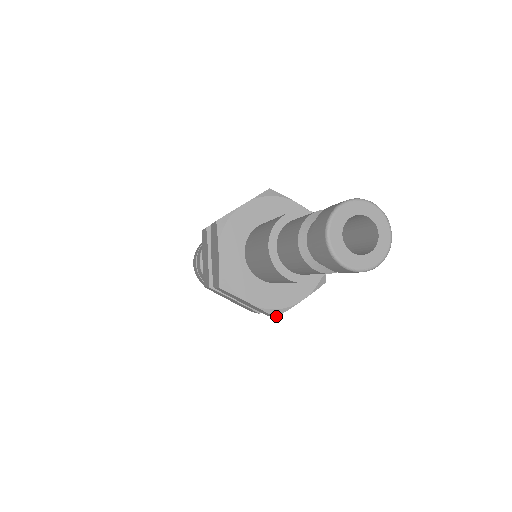
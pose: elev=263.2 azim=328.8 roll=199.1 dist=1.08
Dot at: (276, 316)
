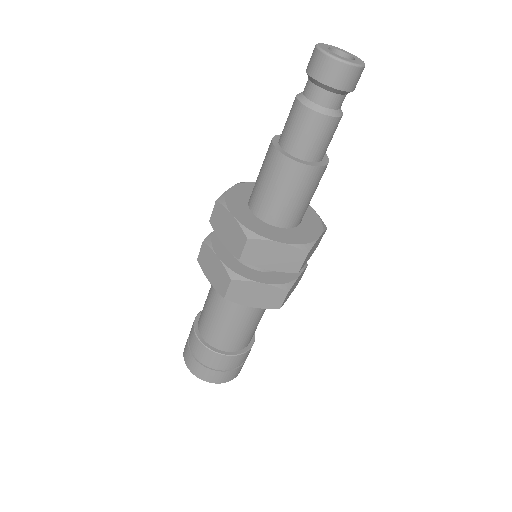
Dot at: (308, 252)
